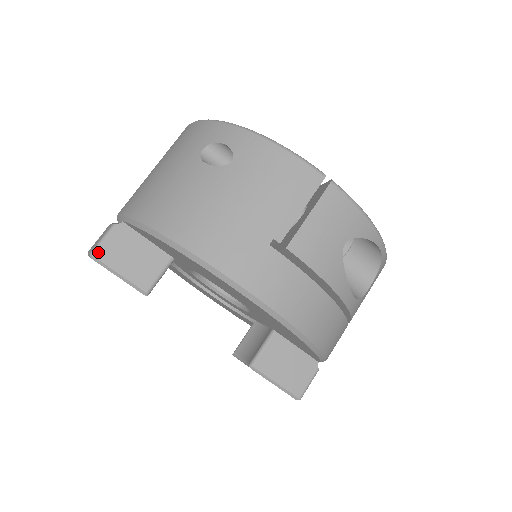
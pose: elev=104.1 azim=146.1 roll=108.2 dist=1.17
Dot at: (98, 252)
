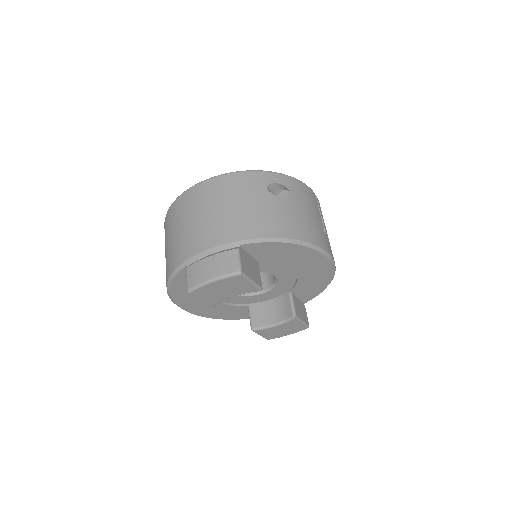
Dot at: (243, 269)
